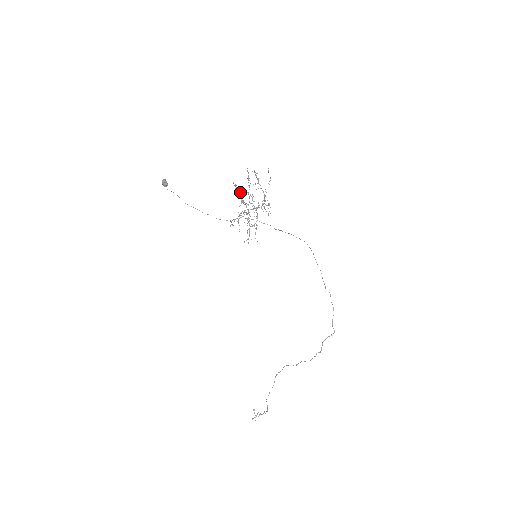
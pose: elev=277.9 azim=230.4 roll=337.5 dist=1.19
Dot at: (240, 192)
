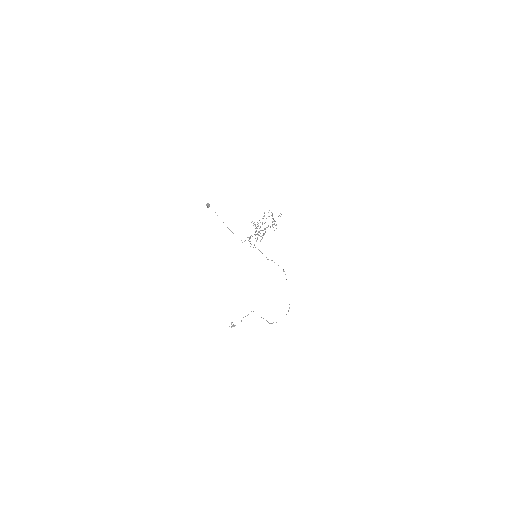
Dot at: (255, 224)
